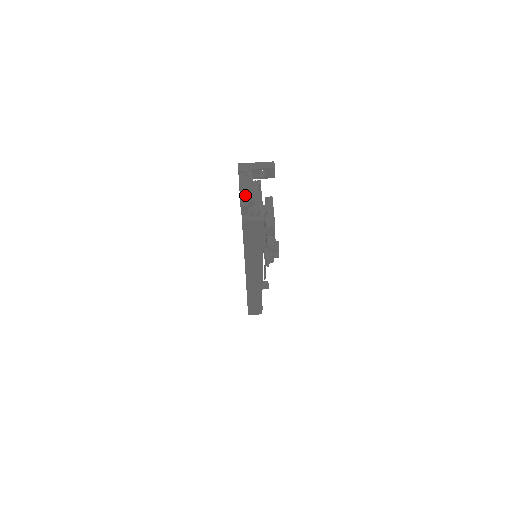
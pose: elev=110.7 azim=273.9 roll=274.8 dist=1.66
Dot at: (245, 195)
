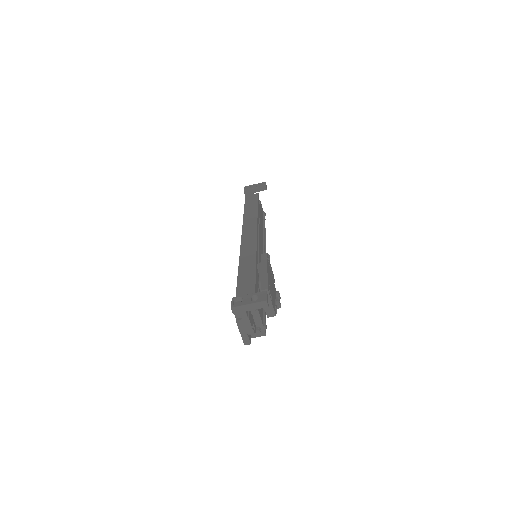
Dot at: (246, 336)
